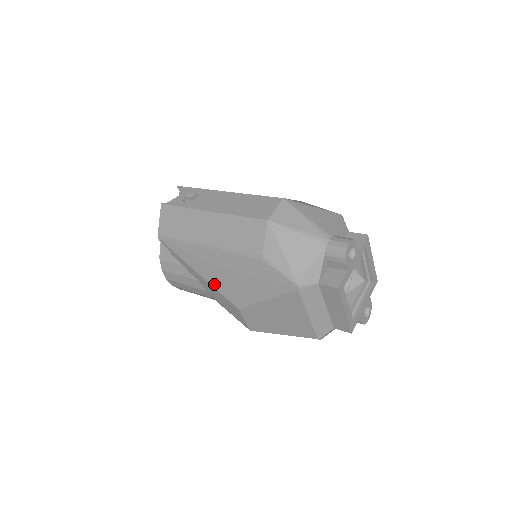
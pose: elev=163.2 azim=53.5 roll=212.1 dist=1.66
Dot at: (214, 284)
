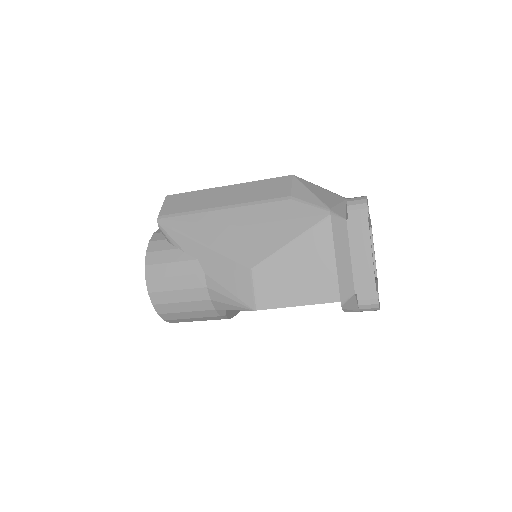
Dot at: (223, 249)
